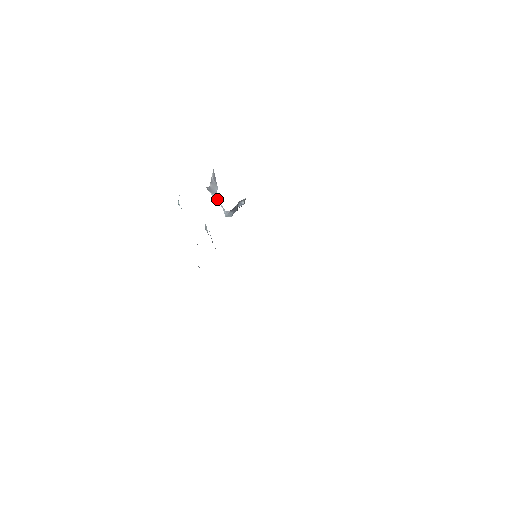
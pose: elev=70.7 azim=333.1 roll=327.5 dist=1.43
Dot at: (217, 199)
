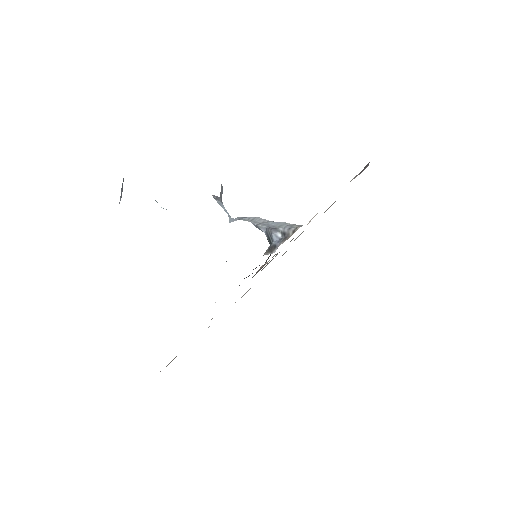
Dot at: (223, 206)
